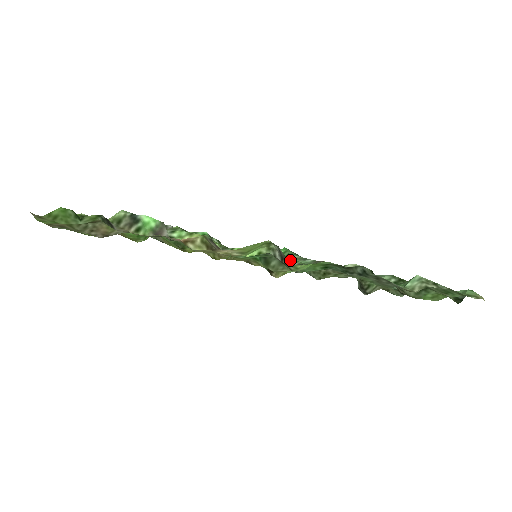
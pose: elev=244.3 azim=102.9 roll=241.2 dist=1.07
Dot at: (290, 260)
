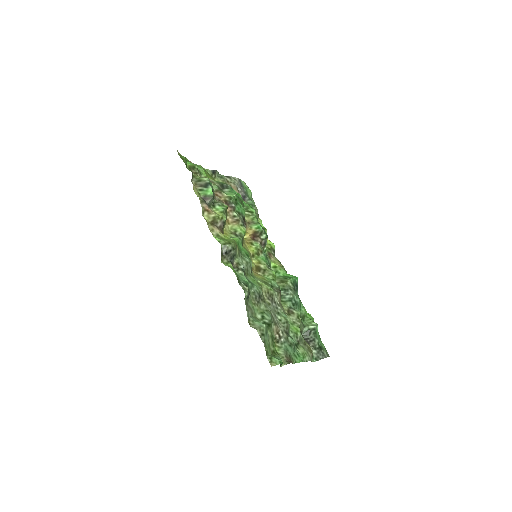
Dot at: (243, 264)
